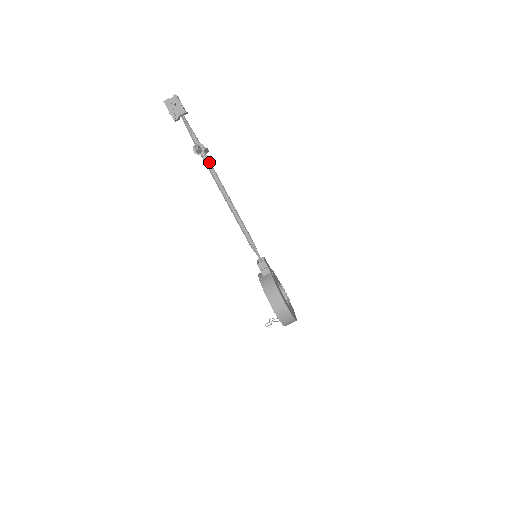
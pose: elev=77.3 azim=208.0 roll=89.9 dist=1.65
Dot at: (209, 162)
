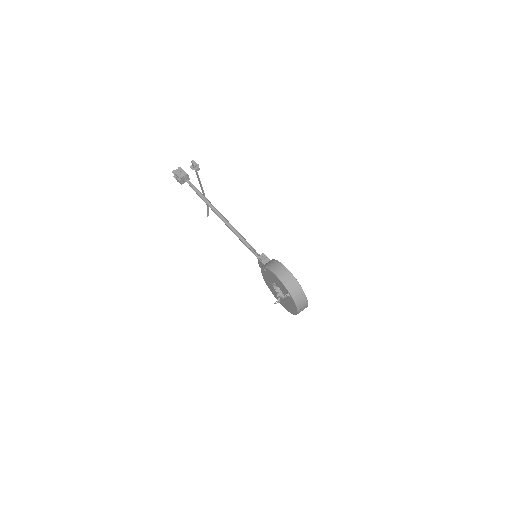
Dot at: (207, 200)
